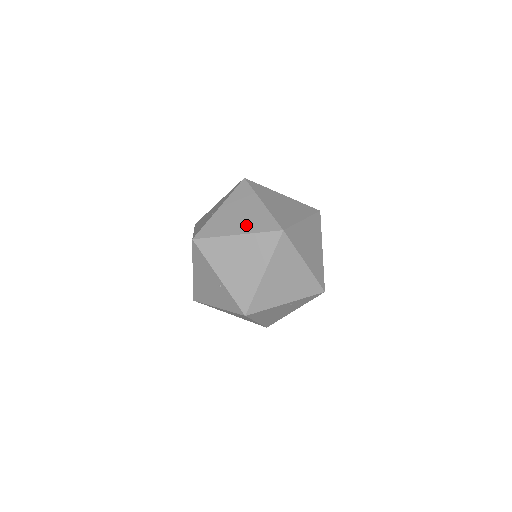
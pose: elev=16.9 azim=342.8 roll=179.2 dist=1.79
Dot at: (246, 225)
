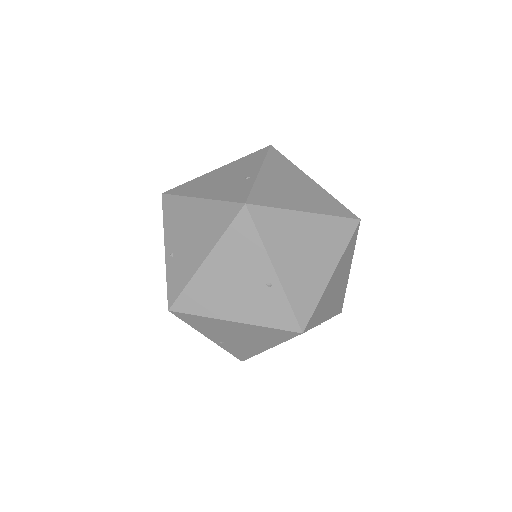
Dot at: (312, 202)
